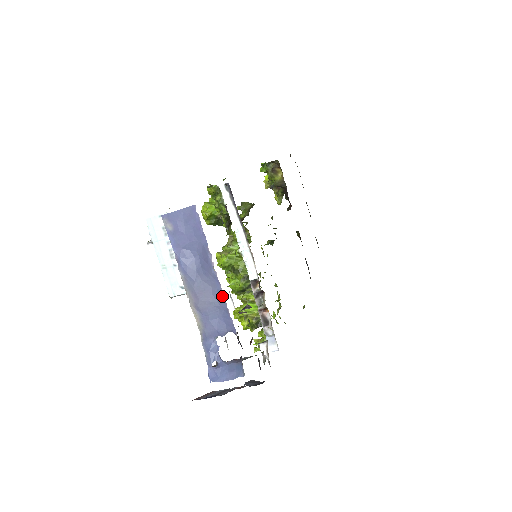
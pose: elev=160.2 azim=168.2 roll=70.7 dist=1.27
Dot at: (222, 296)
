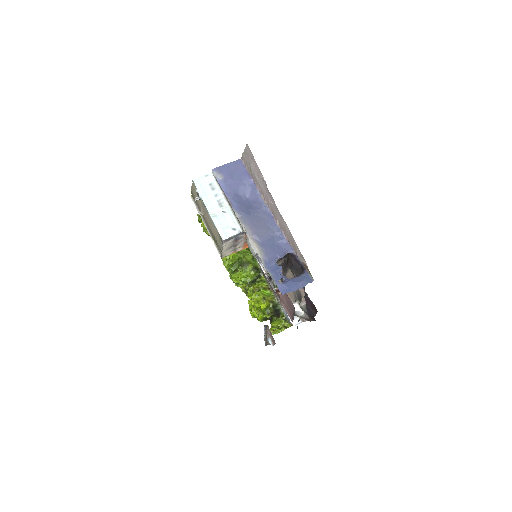
Dot at: (276, 223)
